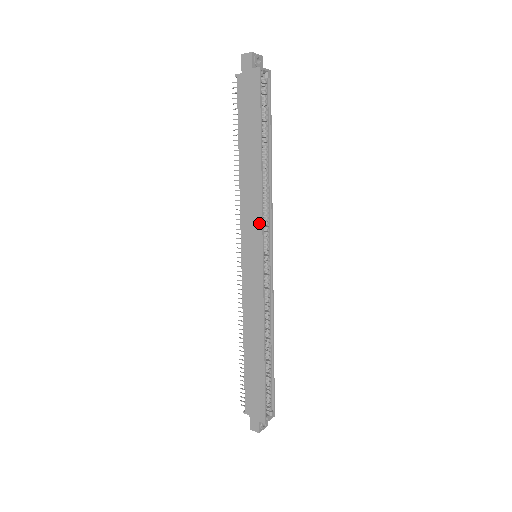
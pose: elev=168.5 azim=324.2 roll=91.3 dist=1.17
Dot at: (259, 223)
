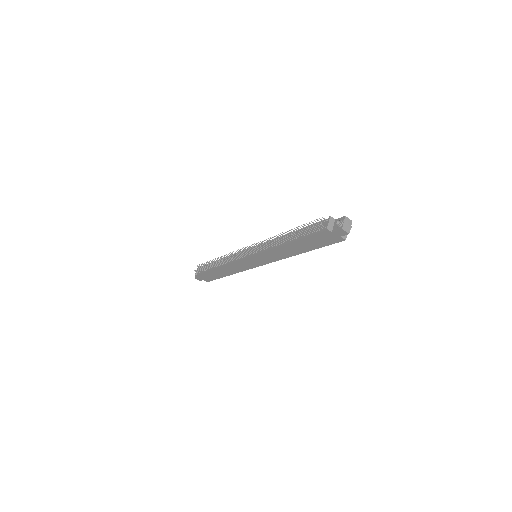
Dot at: (273, 261)
